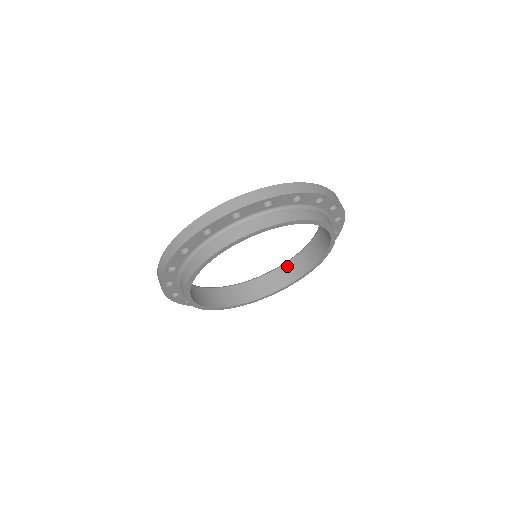
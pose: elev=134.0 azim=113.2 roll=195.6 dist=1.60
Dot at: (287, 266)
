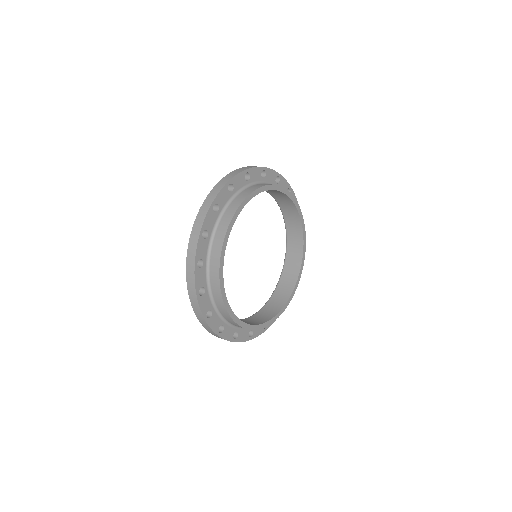
Dot at: (273, 298)
